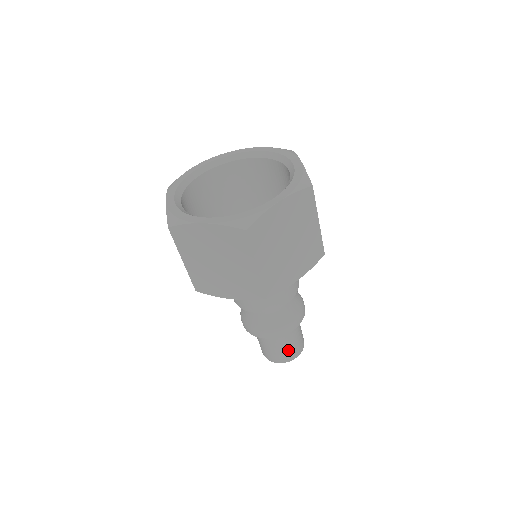
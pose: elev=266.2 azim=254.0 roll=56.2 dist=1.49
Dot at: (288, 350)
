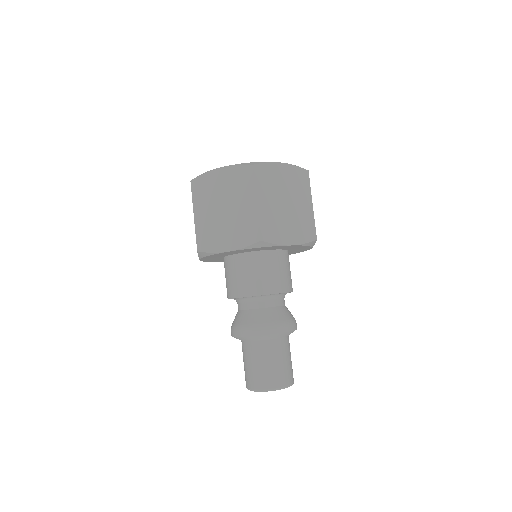
Dot at: (275, 370)
